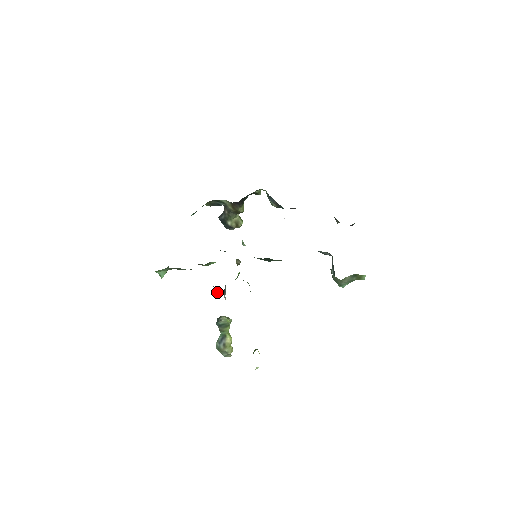
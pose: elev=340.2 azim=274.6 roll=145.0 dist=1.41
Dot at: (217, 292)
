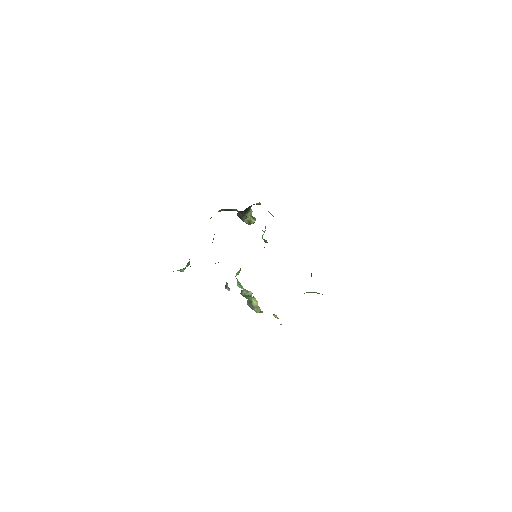
Dot at: occluded
